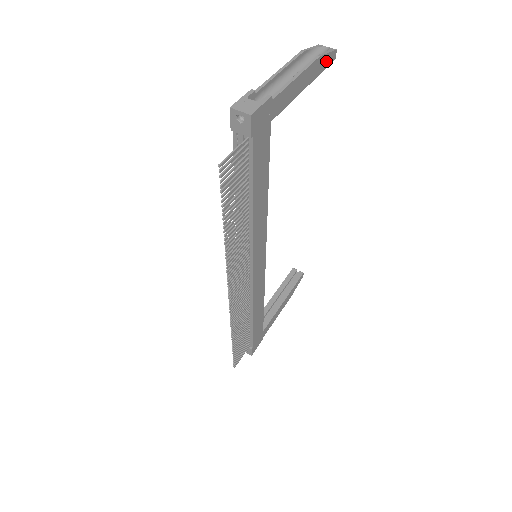
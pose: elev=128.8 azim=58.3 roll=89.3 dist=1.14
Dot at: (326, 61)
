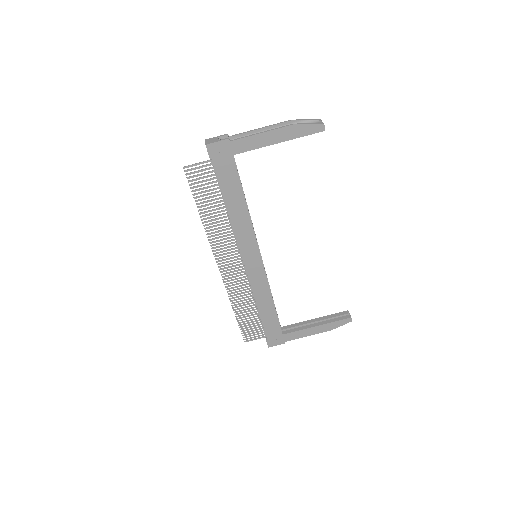
Dot at: (308, 130)
